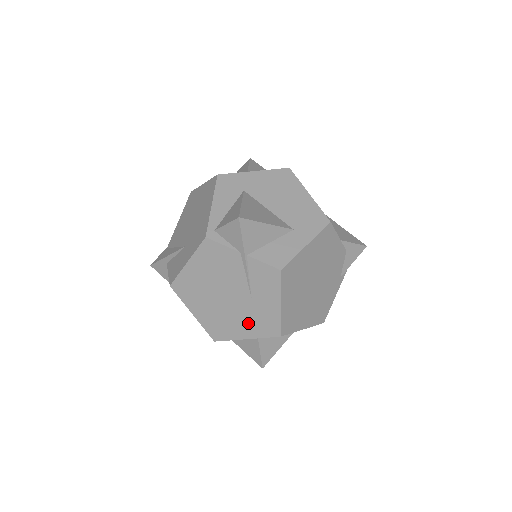
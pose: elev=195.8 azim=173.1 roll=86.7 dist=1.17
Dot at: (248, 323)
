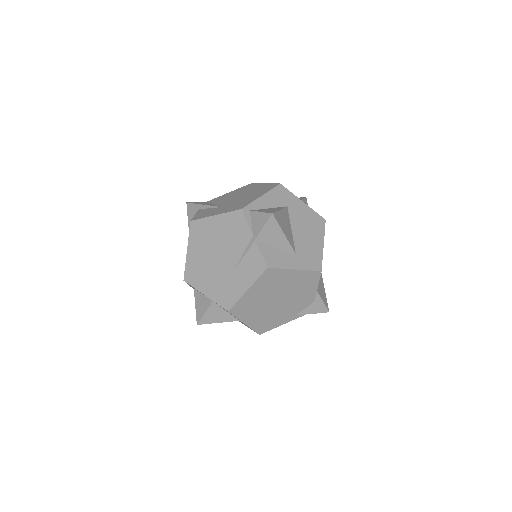
Dot at: (216, 286)
